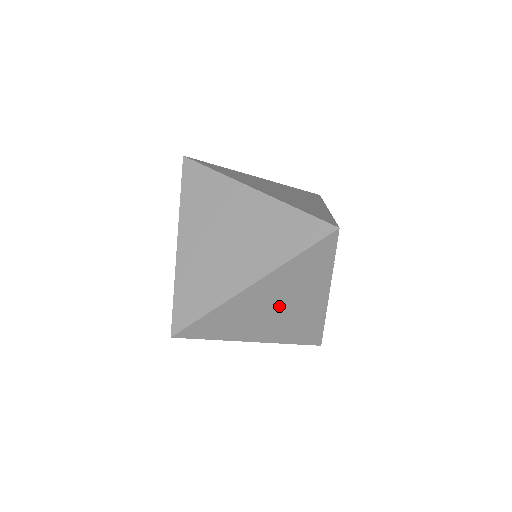
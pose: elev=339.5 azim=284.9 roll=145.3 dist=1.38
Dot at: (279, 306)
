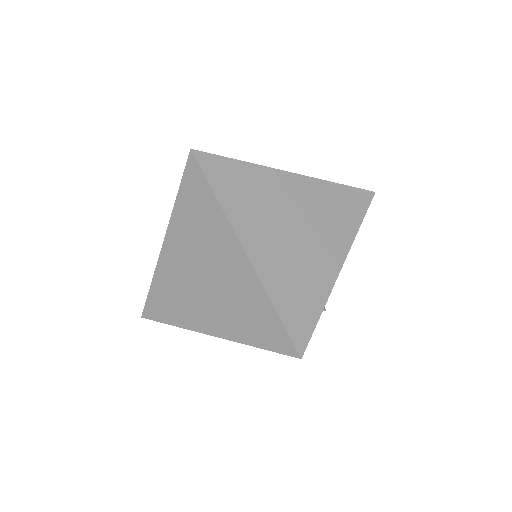
Dot at: occluded
